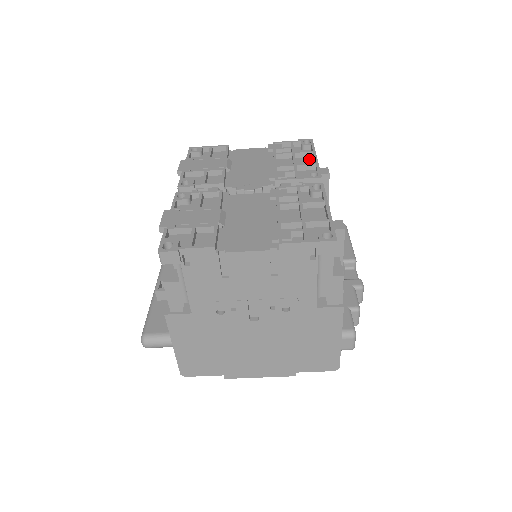
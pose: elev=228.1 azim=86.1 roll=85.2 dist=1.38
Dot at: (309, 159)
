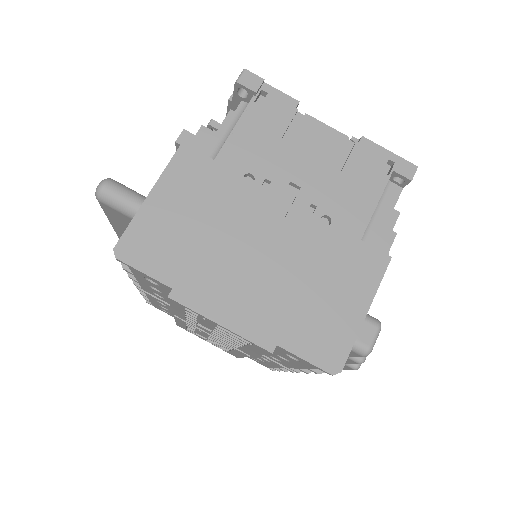
Dot at: occluded
